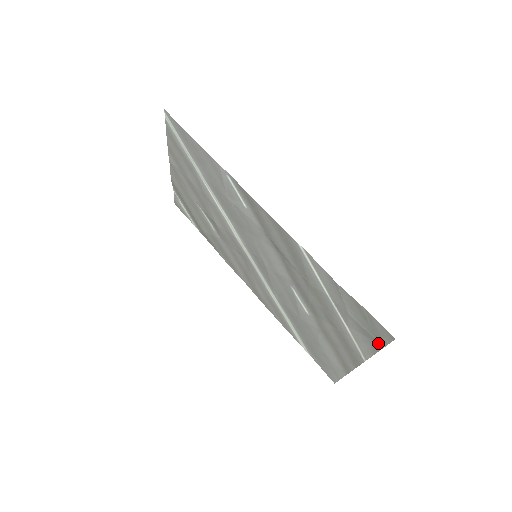
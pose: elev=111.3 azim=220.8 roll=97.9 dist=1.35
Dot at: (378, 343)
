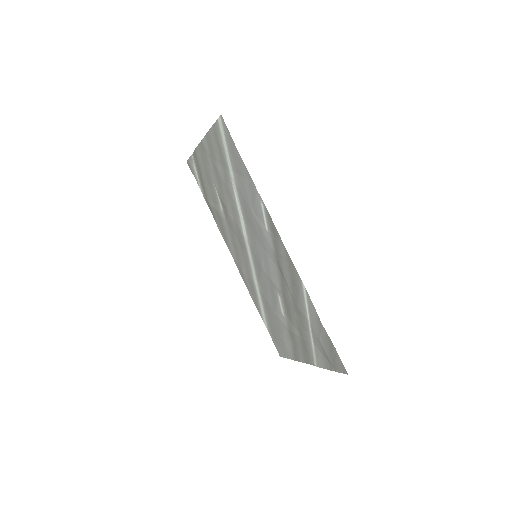
Dot at: (333, 367)
